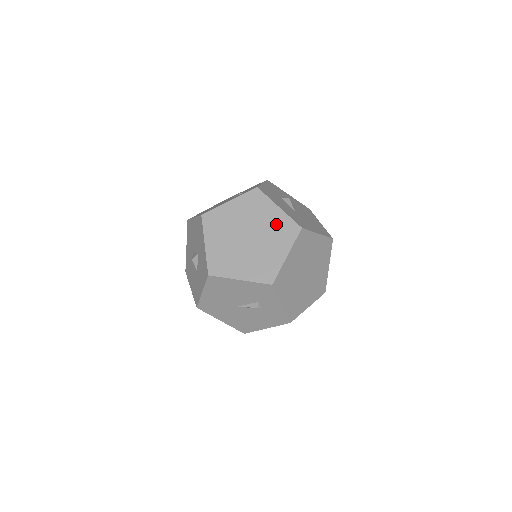
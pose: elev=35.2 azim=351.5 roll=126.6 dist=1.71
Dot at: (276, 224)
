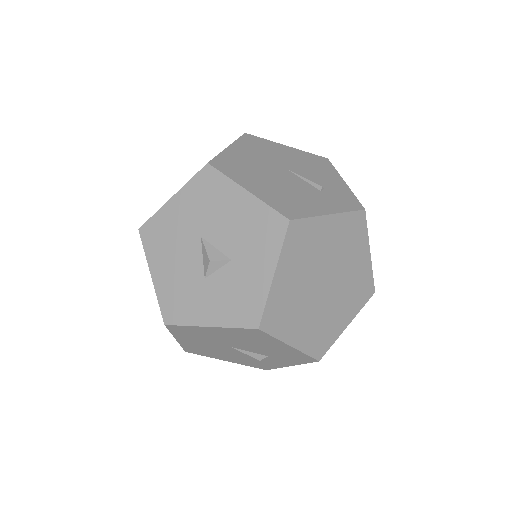
Dot at: (358, 276)
